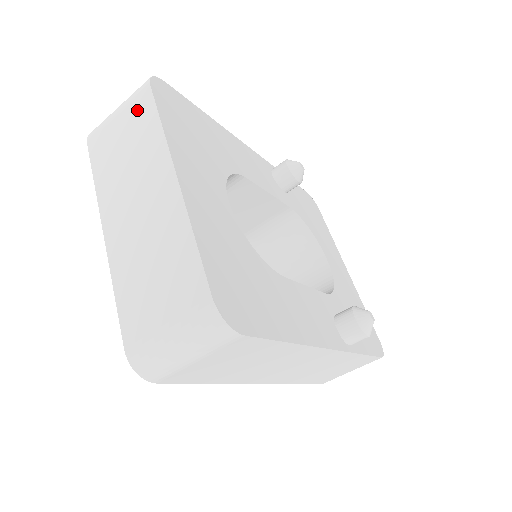
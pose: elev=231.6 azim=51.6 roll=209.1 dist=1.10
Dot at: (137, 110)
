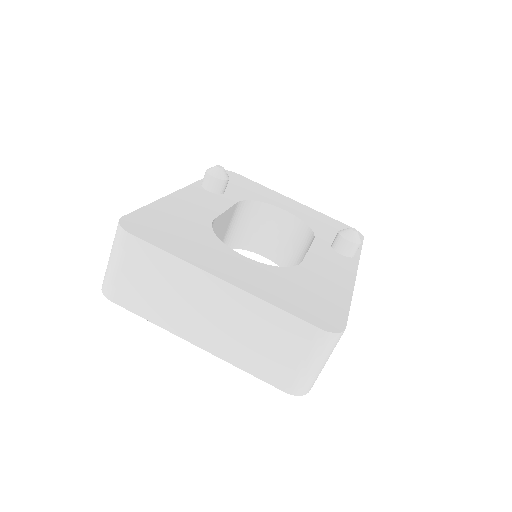
Dot at: (137, 257)
